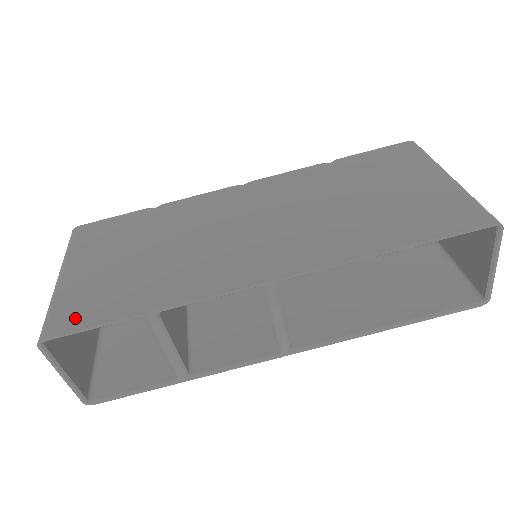
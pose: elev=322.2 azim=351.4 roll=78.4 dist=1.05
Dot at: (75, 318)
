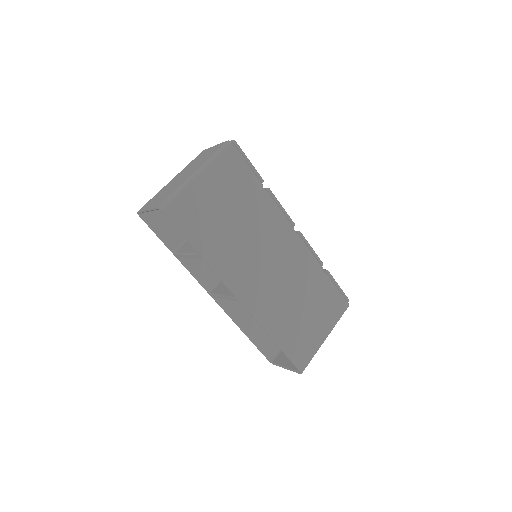
Dot at: (180, 217)
